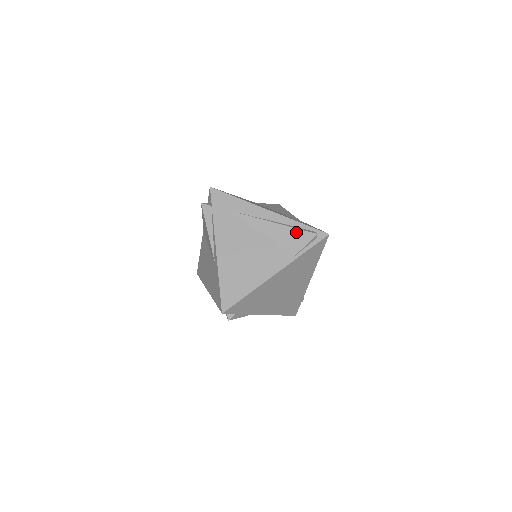
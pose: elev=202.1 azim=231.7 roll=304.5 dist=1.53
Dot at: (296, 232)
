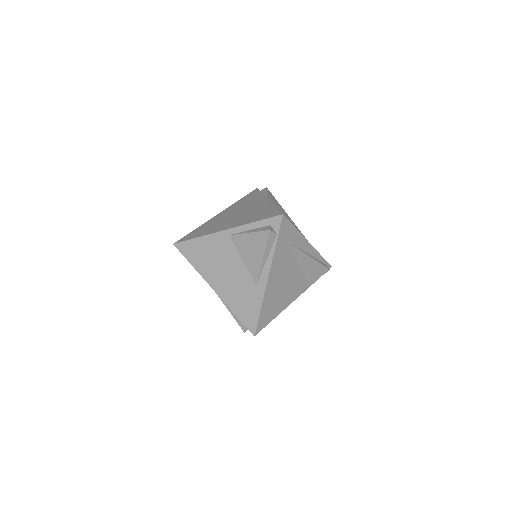
Dot at: (320, 267)
